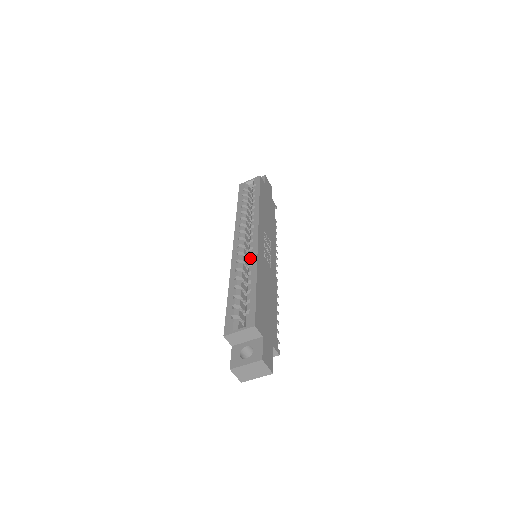
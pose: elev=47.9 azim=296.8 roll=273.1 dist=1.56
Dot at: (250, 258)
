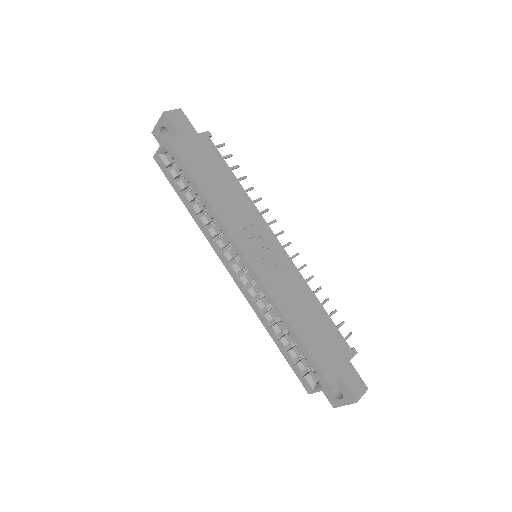
Dot at: (264, 298)
